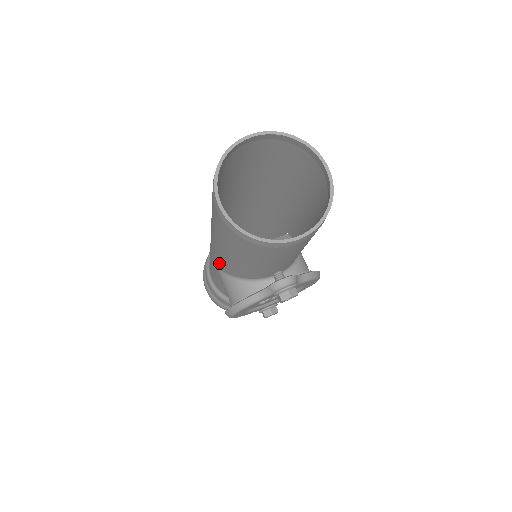
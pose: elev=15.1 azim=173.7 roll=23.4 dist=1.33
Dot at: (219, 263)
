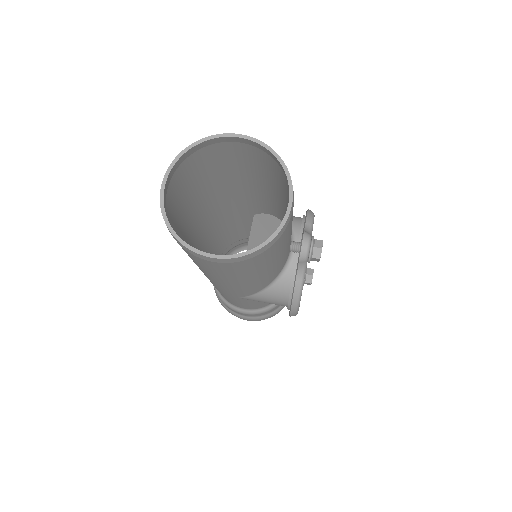
Dot at: (245, 293)
